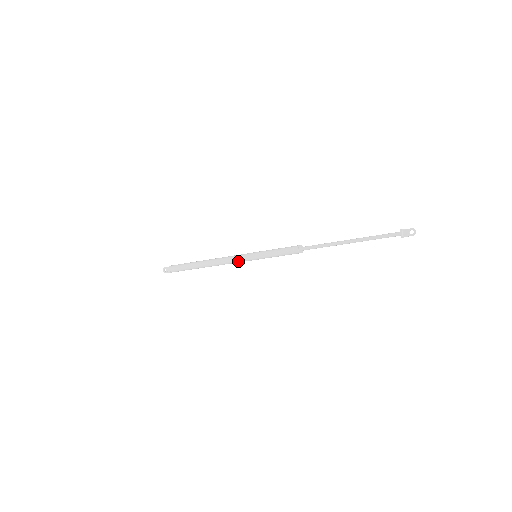
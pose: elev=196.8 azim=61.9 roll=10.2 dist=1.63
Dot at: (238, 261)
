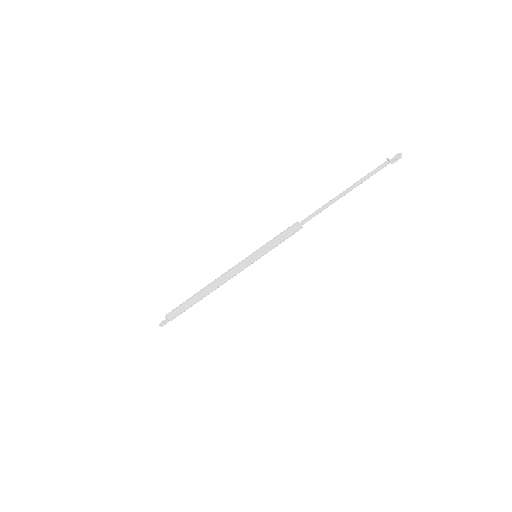
Dot at: (238, 268)
